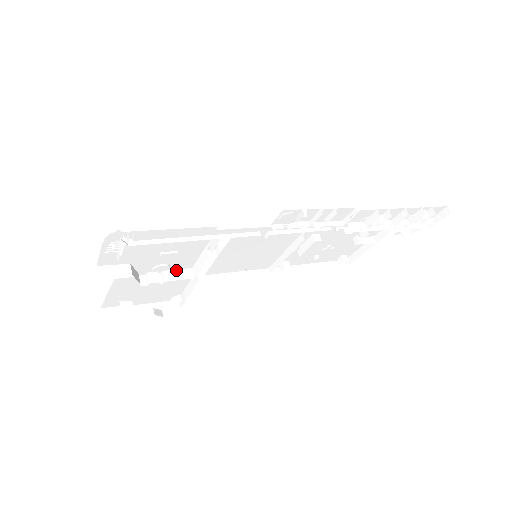
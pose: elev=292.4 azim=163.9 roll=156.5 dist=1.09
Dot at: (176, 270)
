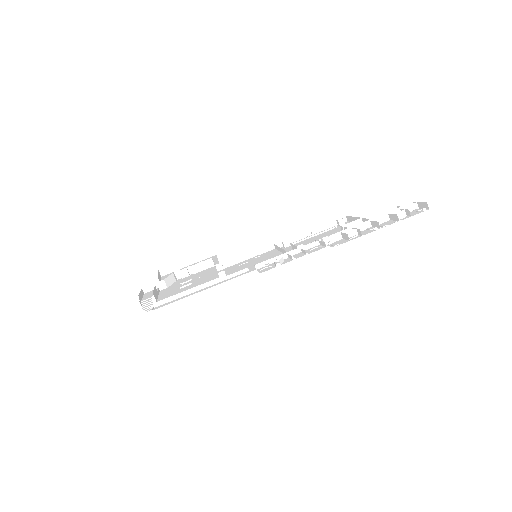
Dot at: (200, 263)
